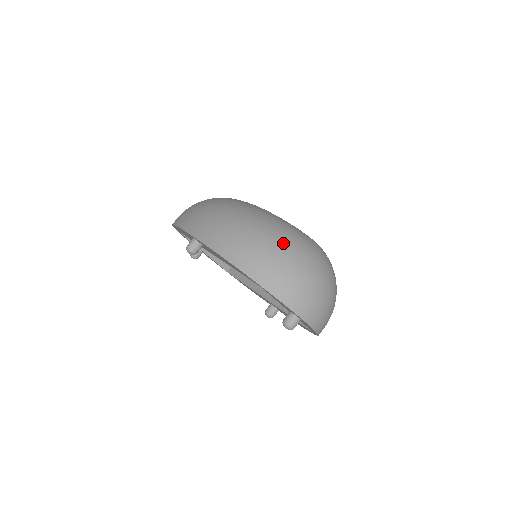
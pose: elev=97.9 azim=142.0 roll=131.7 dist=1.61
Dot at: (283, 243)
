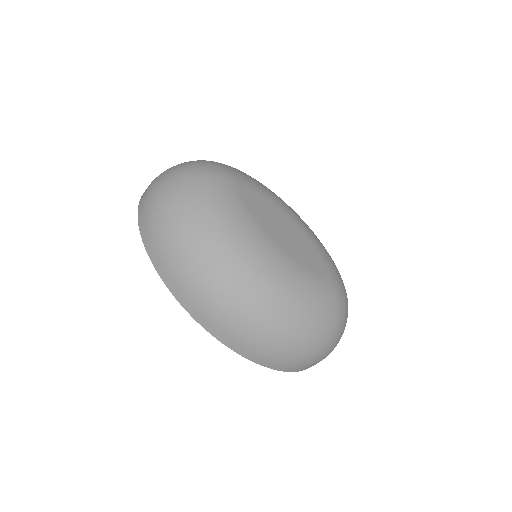
Dot at: (312, 342)
